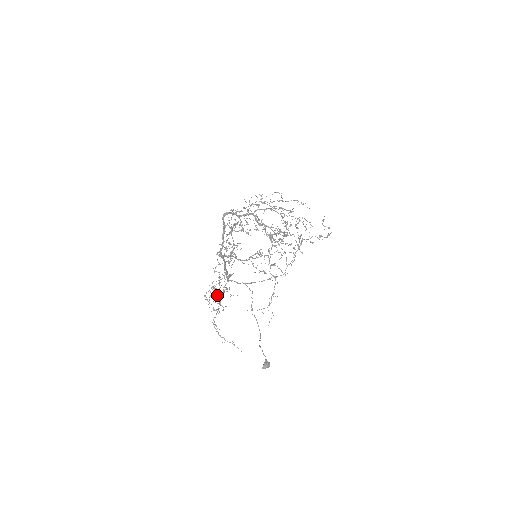
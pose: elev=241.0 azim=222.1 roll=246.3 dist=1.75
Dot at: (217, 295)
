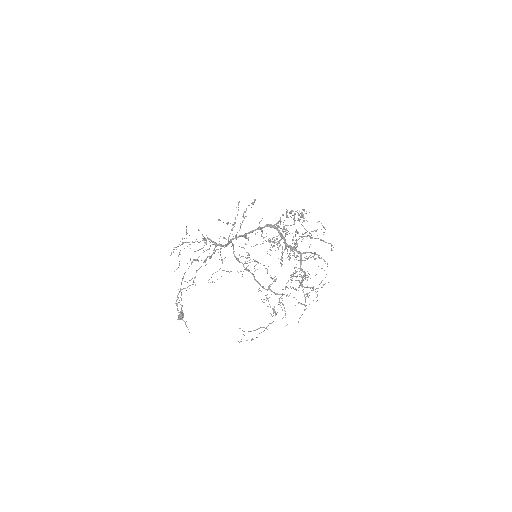
Dot at: (196, 270)
